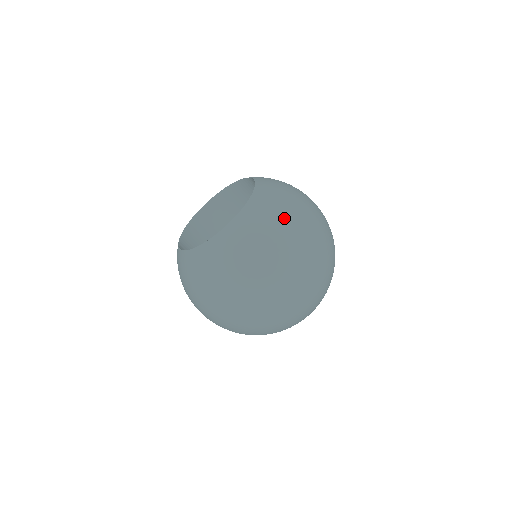
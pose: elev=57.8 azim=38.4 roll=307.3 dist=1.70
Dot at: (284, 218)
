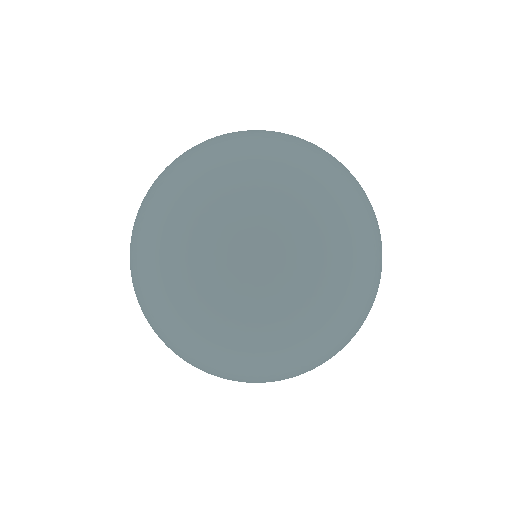
Dot at: (317, 147)
